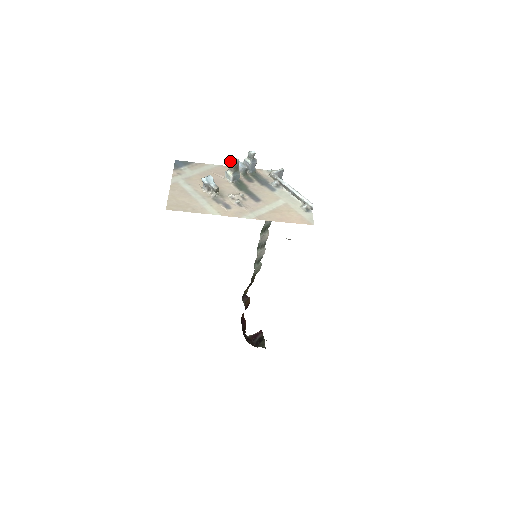
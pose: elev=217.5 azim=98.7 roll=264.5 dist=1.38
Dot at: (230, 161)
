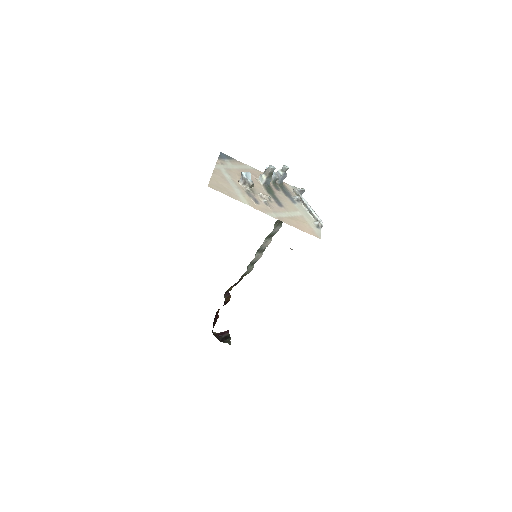
Dot at: (268, 167)
